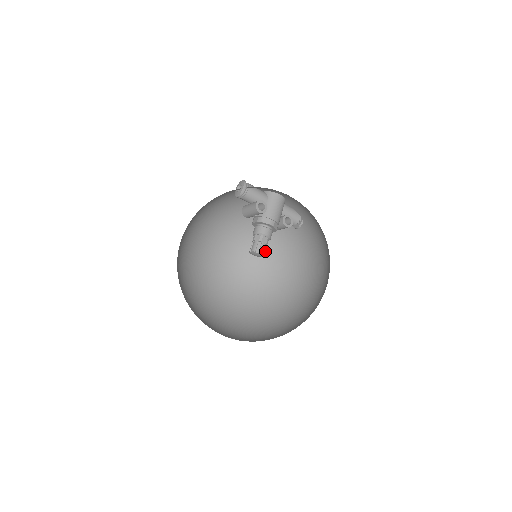
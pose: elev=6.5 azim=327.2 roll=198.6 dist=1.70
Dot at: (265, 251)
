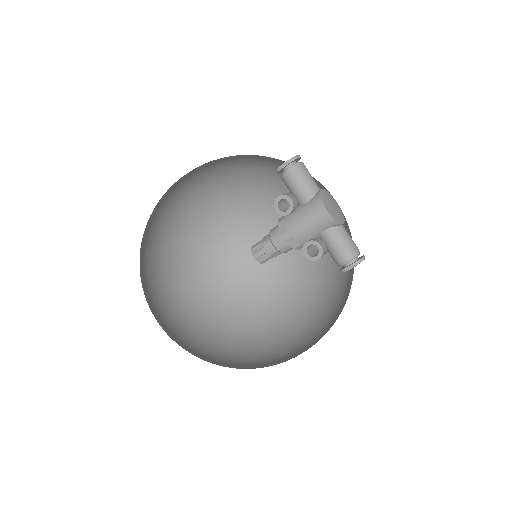
Dot at: occluded
